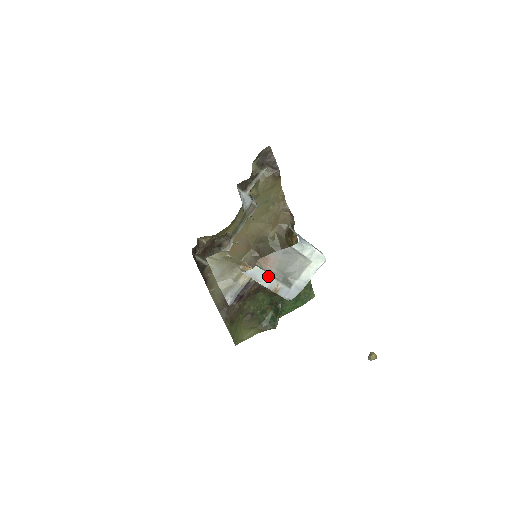
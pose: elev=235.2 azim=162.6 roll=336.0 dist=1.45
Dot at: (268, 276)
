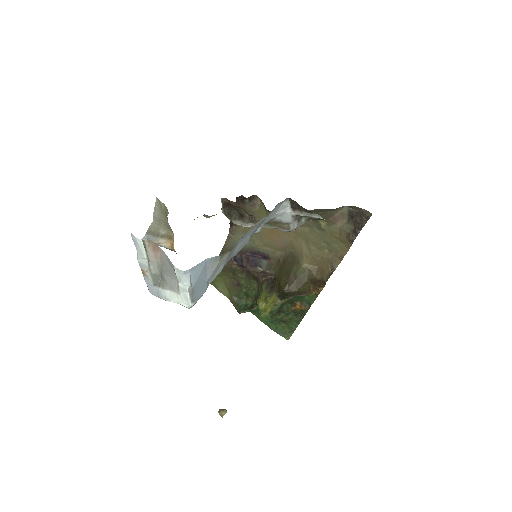
Dot at: (145, 257)
